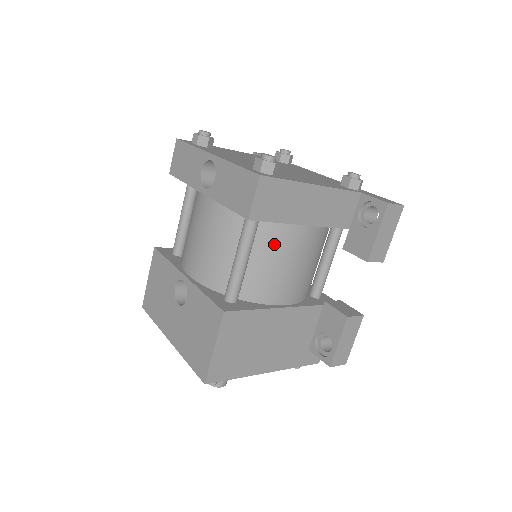
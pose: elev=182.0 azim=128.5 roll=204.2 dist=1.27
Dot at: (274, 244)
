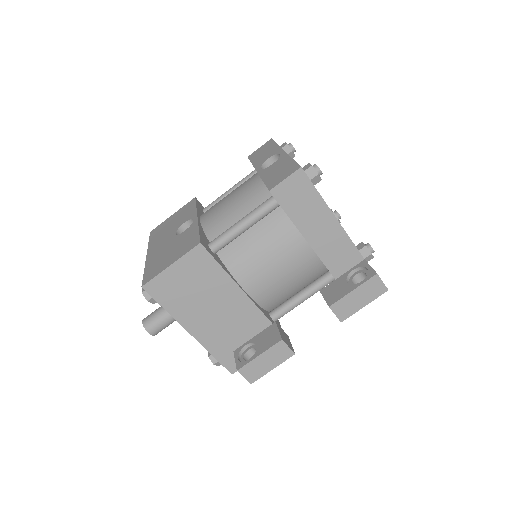
Dot at: (274, 235)
